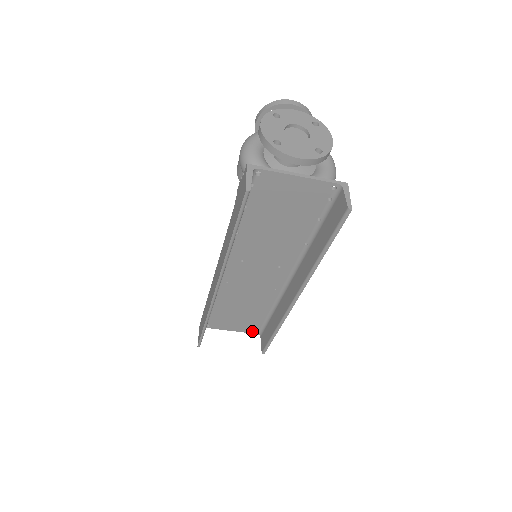
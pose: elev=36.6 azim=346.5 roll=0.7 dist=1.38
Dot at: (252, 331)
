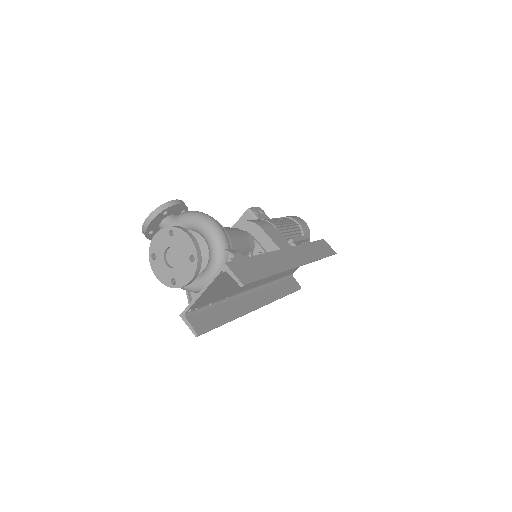
Dot at: occluded
